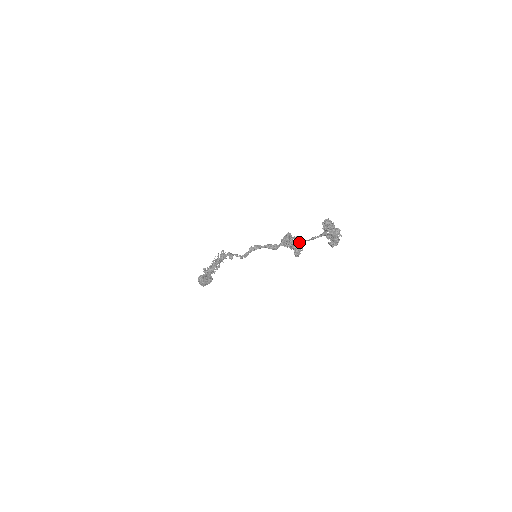
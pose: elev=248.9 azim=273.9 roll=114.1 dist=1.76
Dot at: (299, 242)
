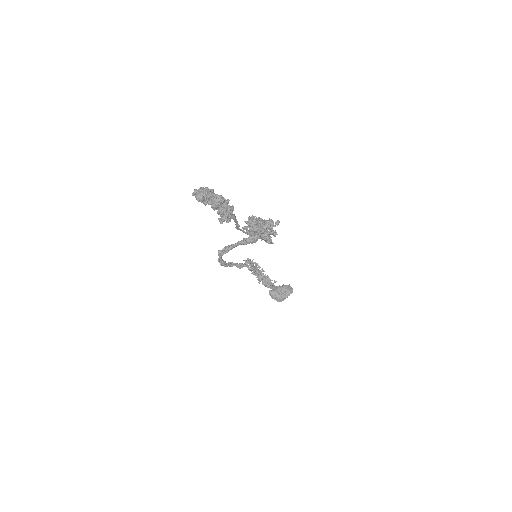
Dot at: (236, 227)
